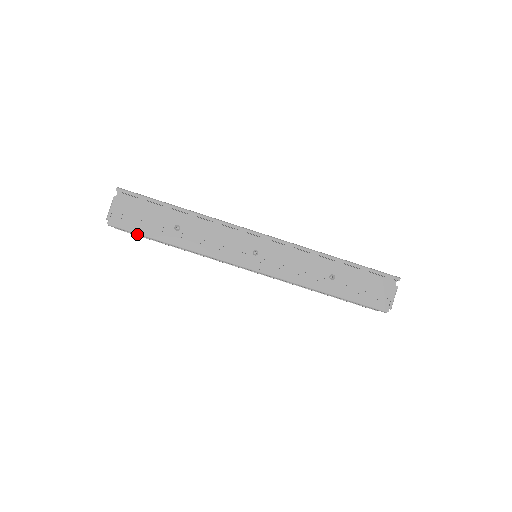
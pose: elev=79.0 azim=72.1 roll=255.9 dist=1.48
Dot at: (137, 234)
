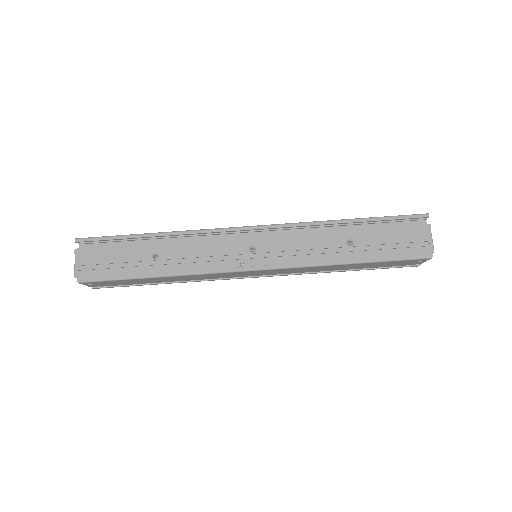
Dot at: (113, 280)
